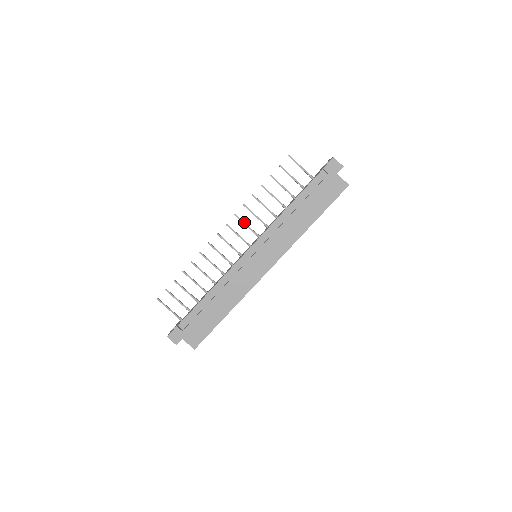
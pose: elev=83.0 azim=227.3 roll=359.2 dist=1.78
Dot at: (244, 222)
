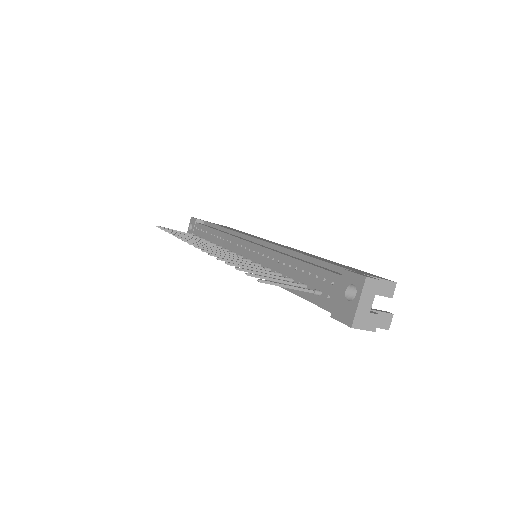
Dot at: occluded
